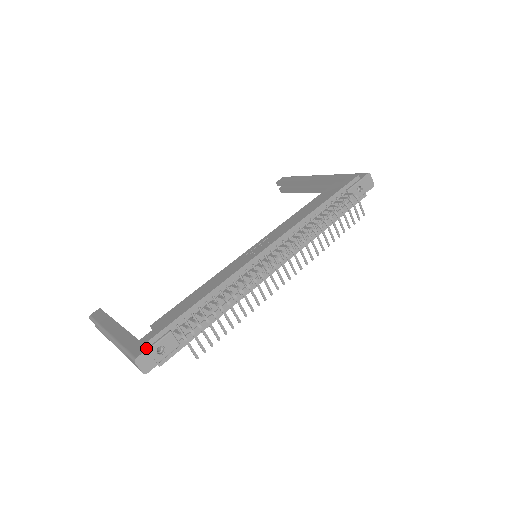
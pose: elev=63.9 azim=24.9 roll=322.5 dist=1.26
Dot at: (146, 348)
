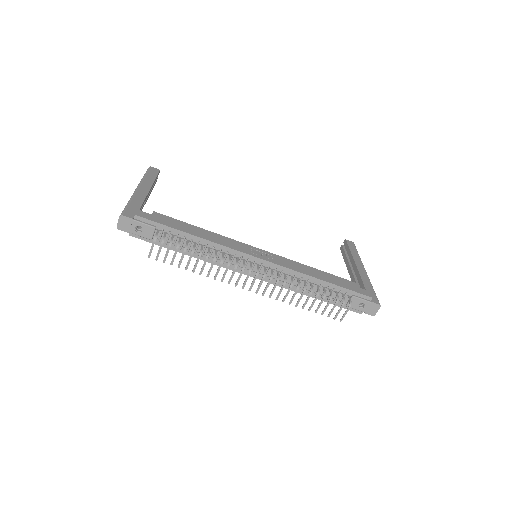
Dot at: (134, 218)
